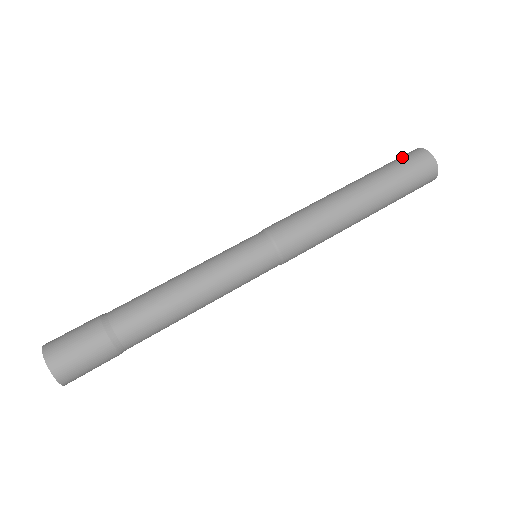
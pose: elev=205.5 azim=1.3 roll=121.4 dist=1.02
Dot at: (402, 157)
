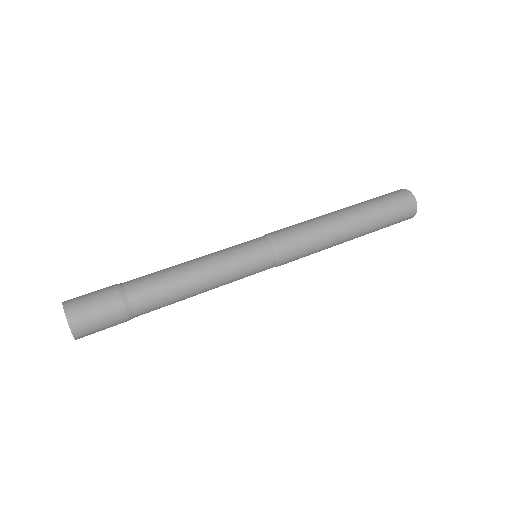
Dot at: (394, 196)
